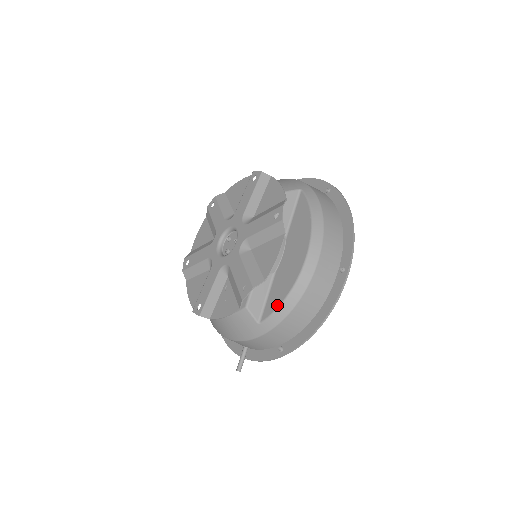
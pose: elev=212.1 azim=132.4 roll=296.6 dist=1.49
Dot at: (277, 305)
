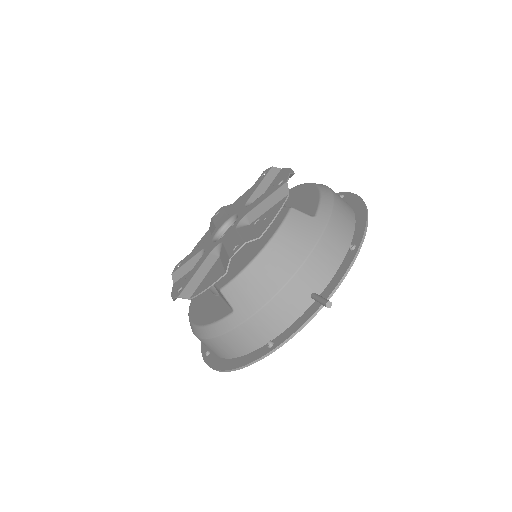
Dot at: (318, 199)
